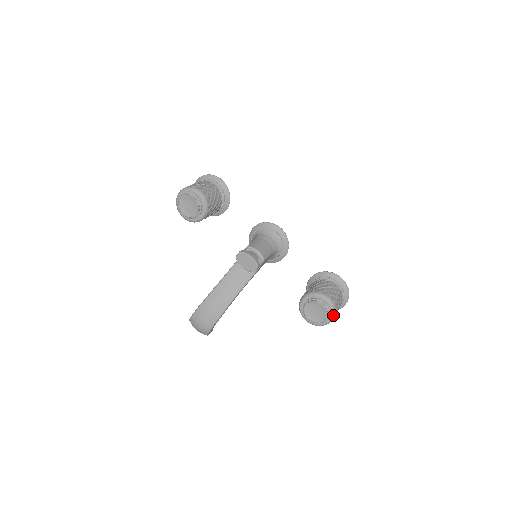
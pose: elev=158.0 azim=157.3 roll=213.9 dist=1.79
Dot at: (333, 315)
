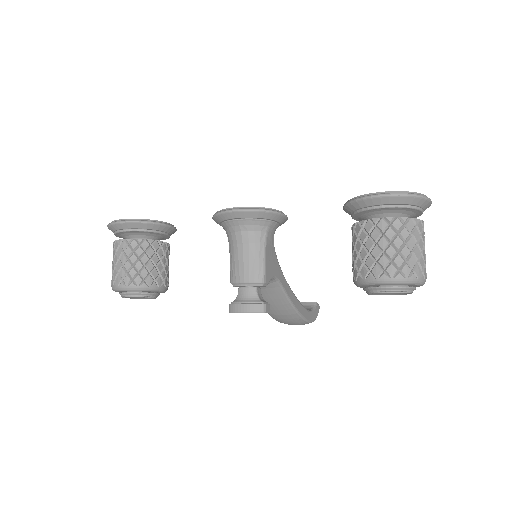
Dot at: (418, 284)
